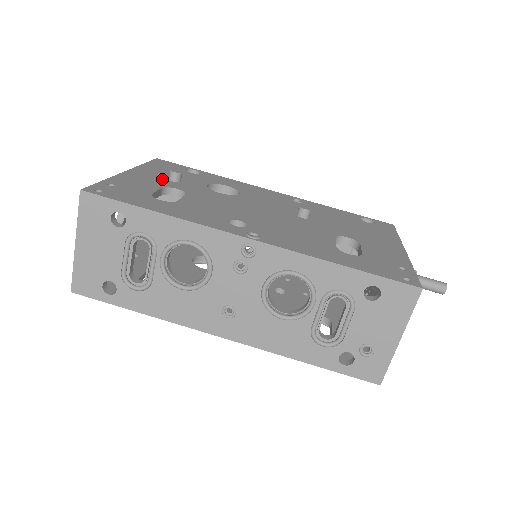
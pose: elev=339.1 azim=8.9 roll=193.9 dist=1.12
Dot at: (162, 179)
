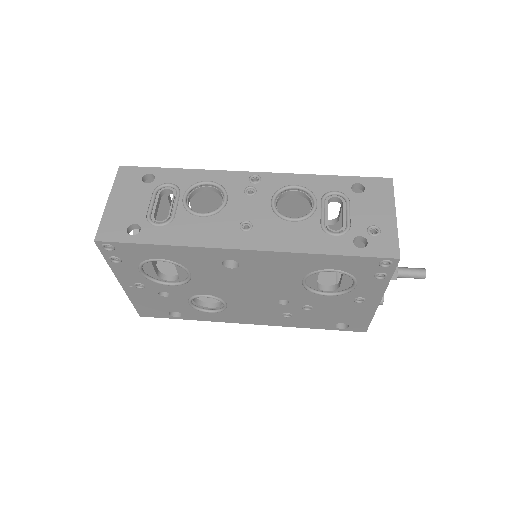
Dot at: occluded
